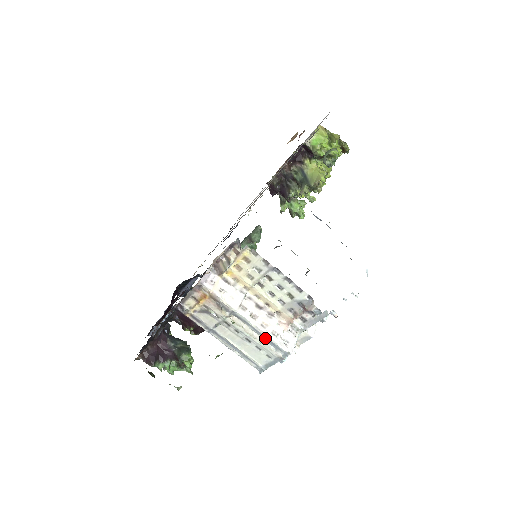
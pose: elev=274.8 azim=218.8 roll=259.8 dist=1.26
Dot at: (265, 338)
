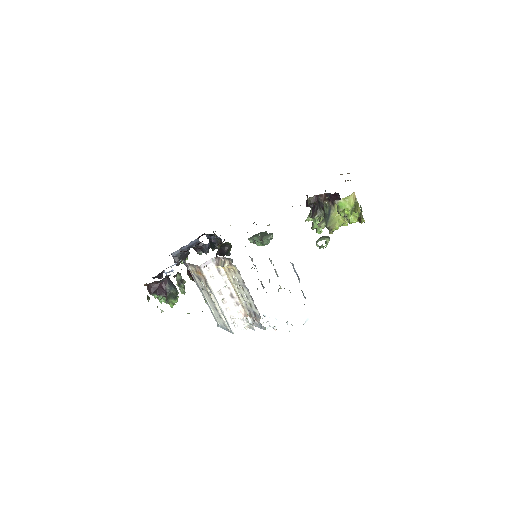
Dot at: (224, 316)
